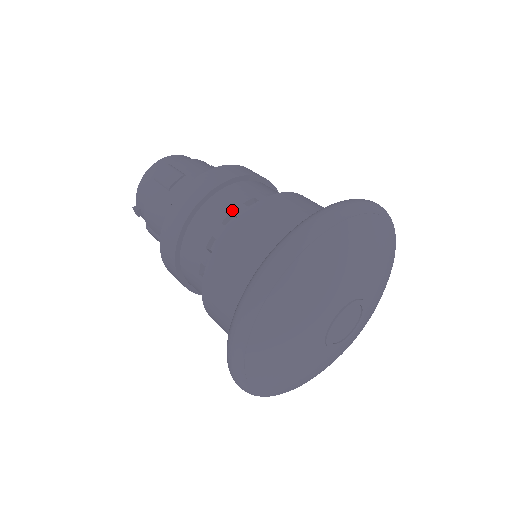
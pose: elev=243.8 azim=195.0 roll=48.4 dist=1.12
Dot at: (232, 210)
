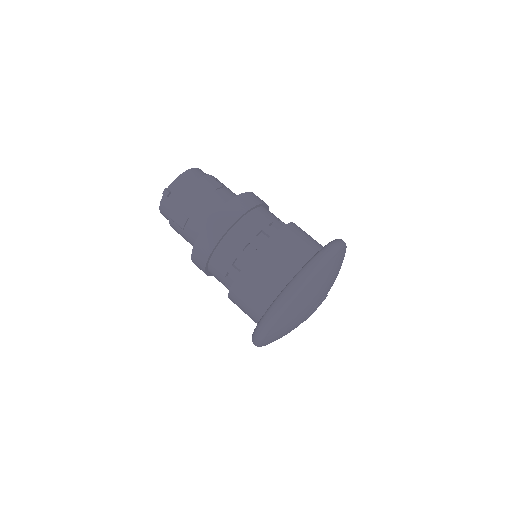
Dot at: (273, 221)
